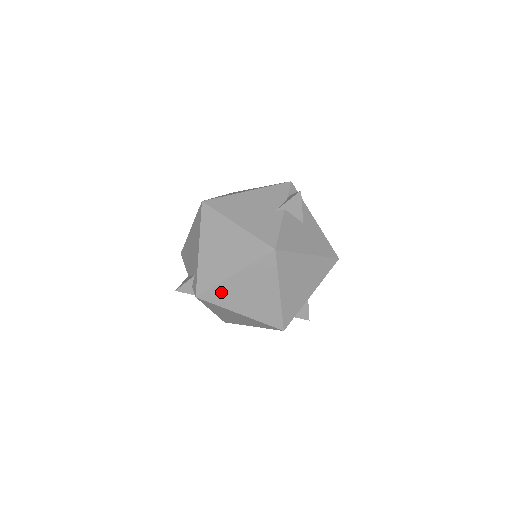
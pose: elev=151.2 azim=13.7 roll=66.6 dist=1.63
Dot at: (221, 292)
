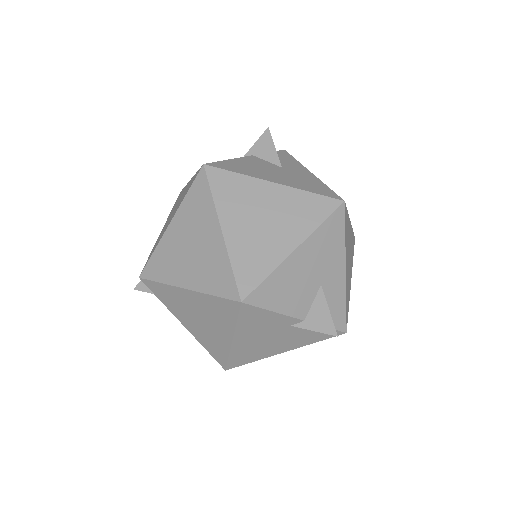
Dot at: (161, 258)
